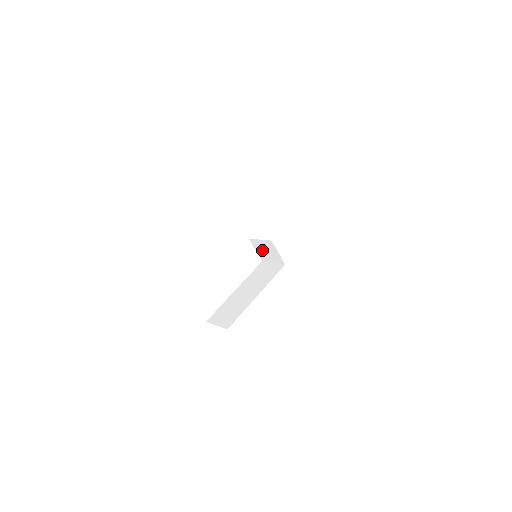
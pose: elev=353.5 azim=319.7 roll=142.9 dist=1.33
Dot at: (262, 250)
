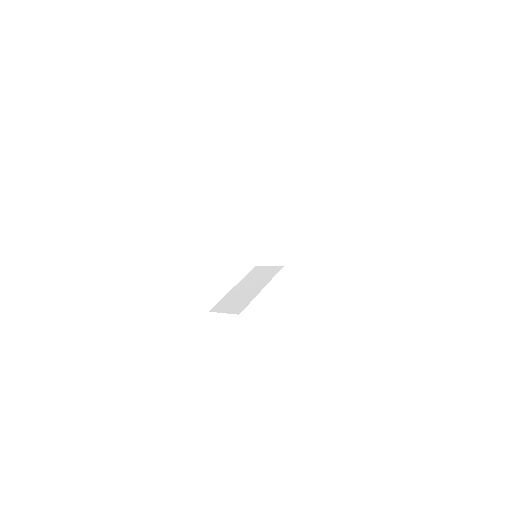
Dot at: (261, 252)
